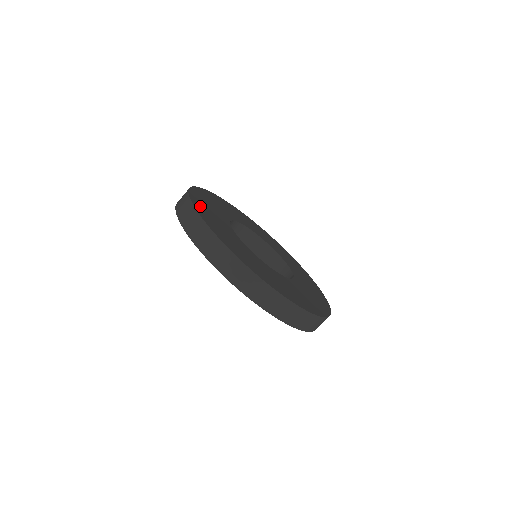
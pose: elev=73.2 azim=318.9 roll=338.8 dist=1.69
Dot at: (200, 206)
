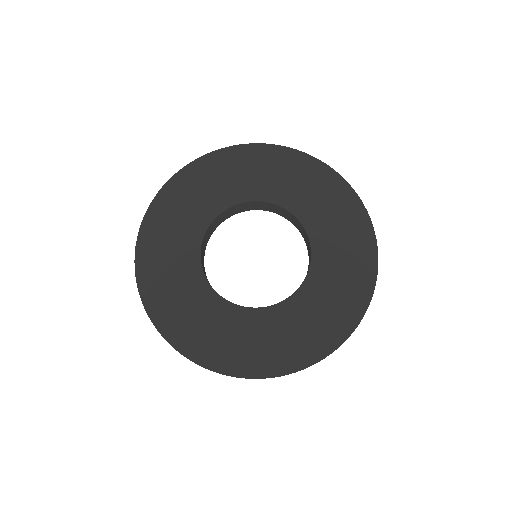
Dot at: (168, 319)
